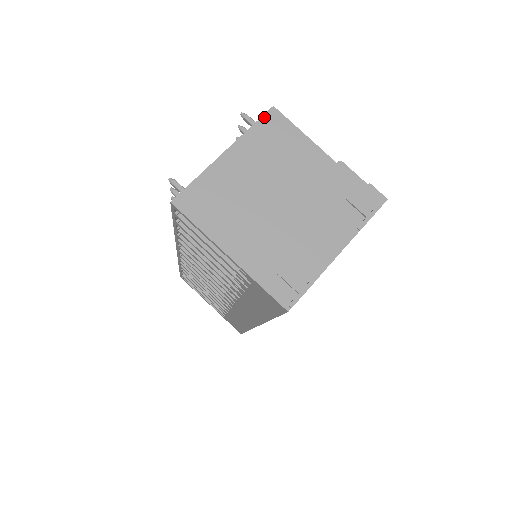
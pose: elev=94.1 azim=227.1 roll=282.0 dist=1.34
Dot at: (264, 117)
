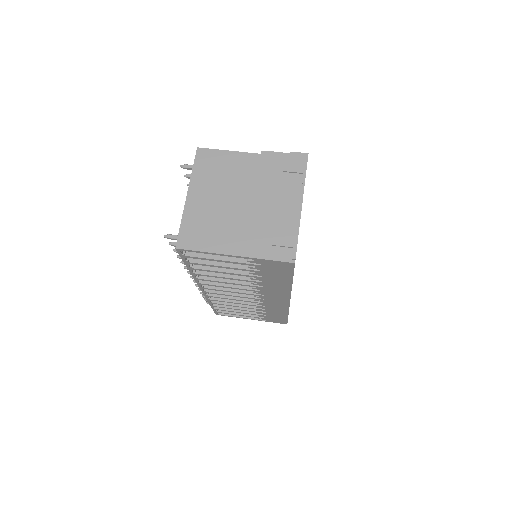
Dot at: (196, 158)
